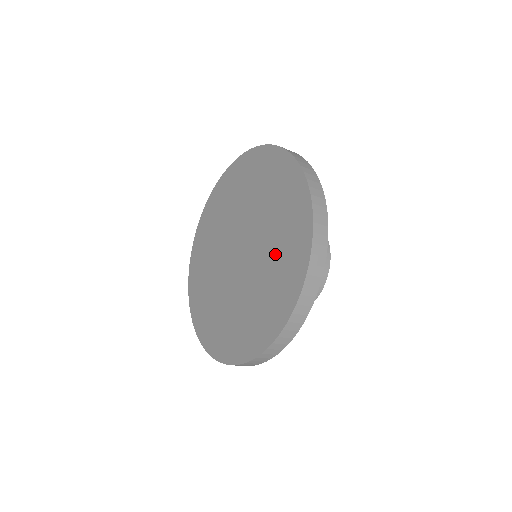
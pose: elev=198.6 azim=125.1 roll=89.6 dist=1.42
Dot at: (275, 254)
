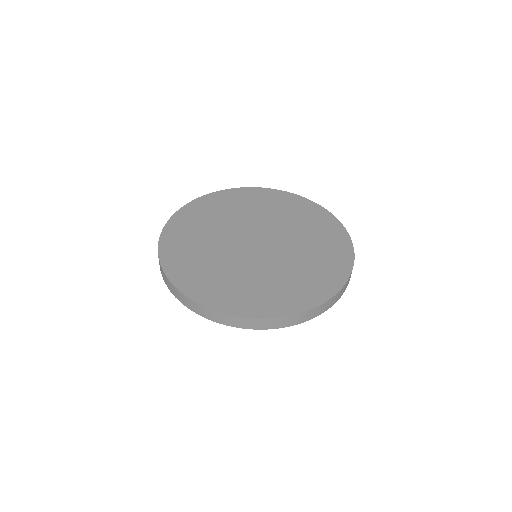
Dot at: (294, 274)
